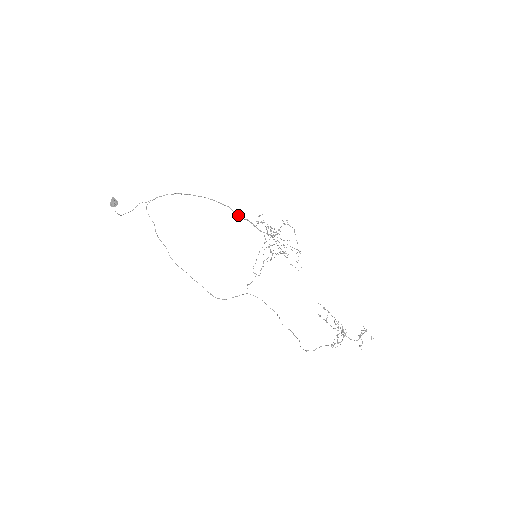
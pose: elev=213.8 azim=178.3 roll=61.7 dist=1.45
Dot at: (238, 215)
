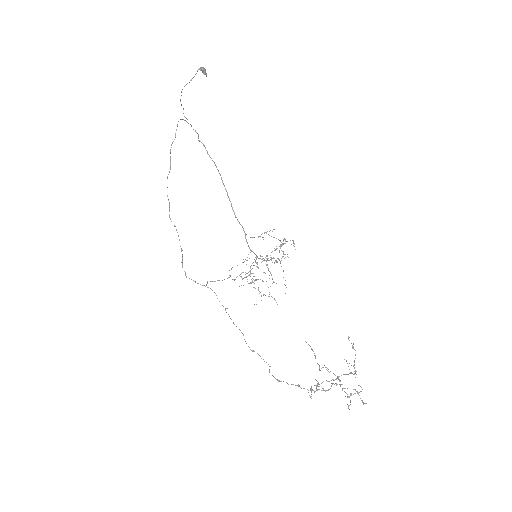
Dot at: occluded
